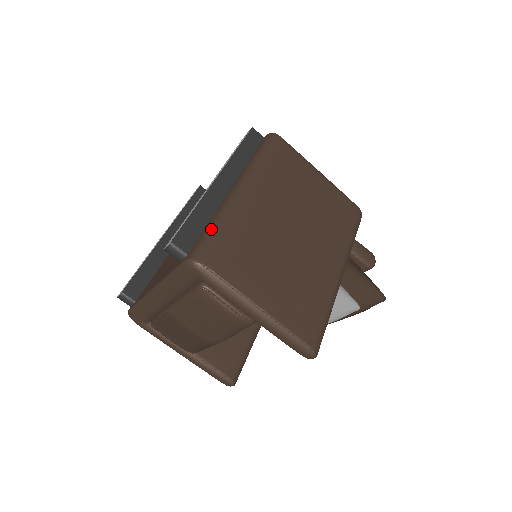
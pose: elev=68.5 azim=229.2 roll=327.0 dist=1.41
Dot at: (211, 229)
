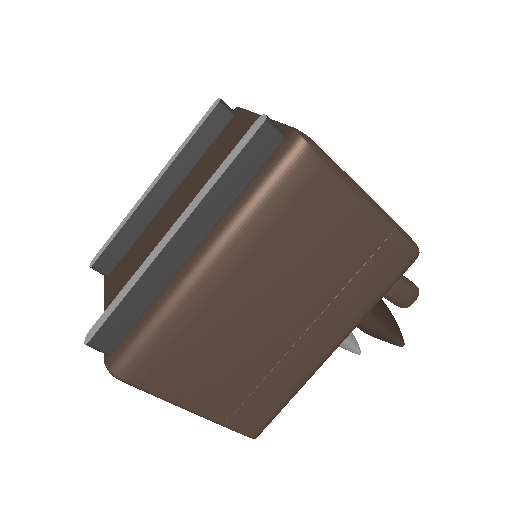
Dot at: (143, 329)
